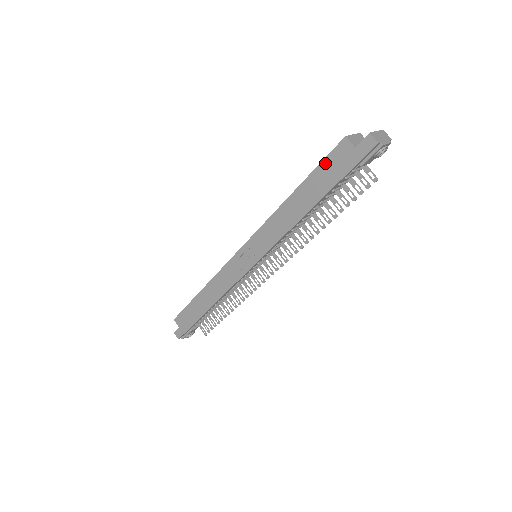
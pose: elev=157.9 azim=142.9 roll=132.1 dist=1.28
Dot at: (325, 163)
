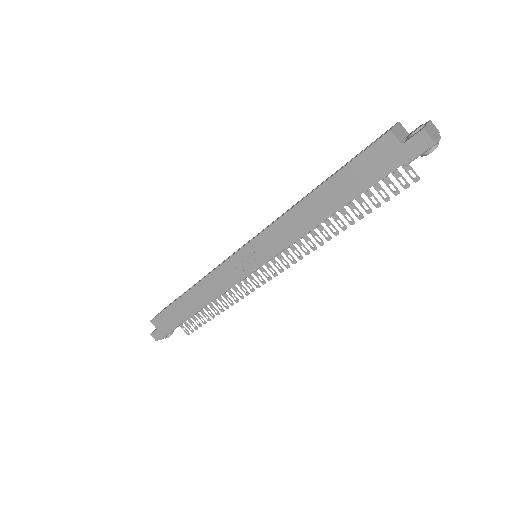
Dot at: (360, 160)
